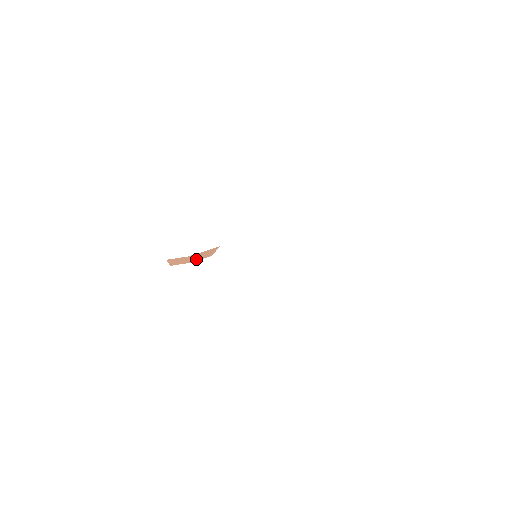
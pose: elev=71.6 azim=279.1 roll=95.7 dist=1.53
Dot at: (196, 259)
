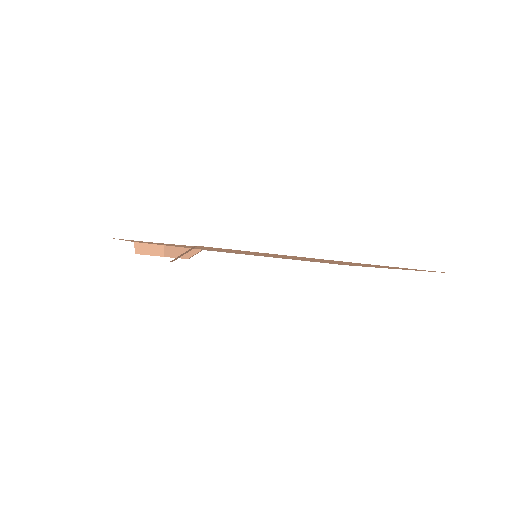
Dot at: (170, 254)
